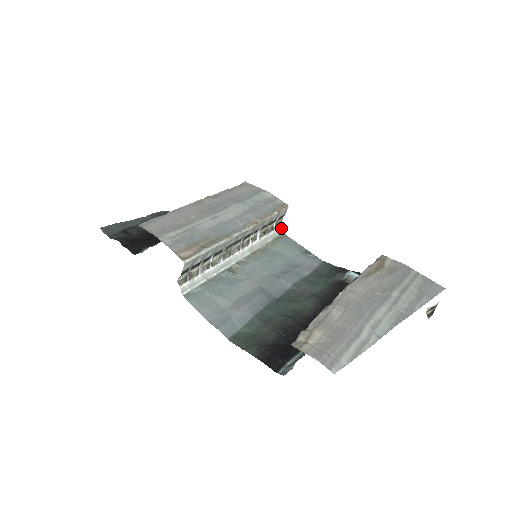
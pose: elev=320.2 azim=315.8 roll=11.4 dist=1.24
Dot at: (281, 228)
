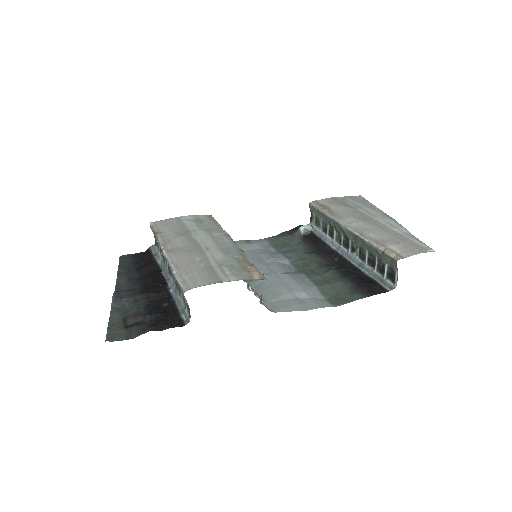
Dot at: occluded
